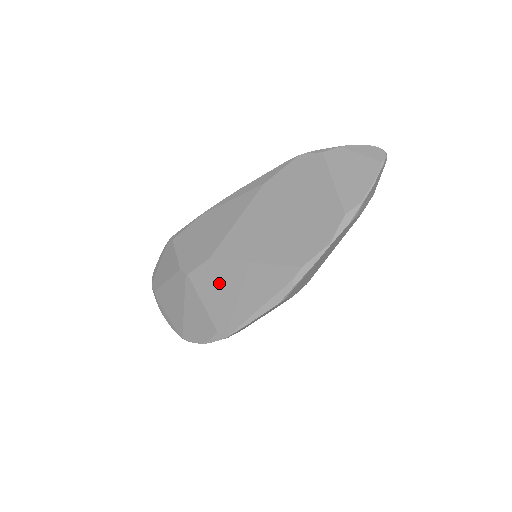
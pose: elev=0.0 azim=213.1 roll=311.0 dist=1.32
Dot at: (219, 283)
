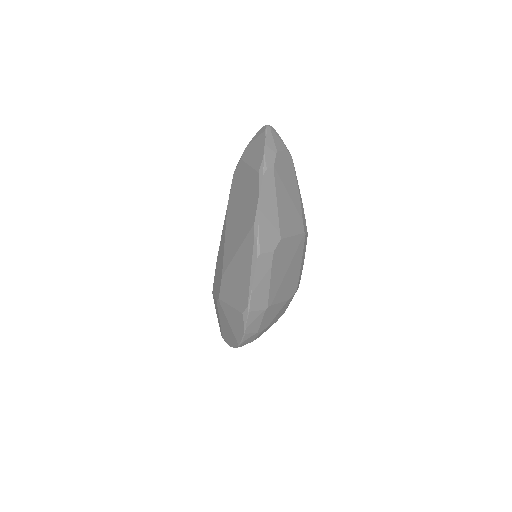
Dot at: (231, 283)
